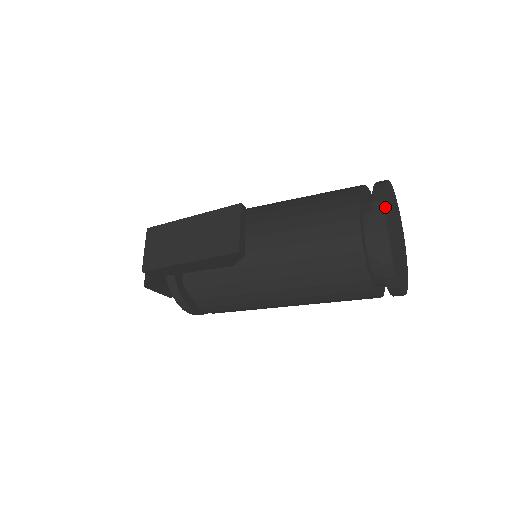
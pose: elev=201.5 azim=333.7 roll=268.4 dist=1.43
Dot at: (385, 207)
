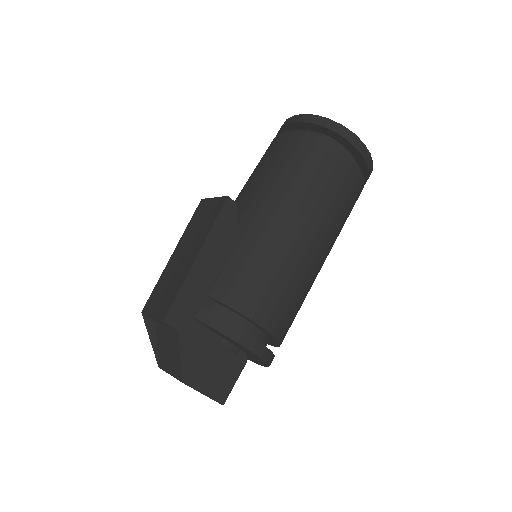
Dot at: (290, 117)
